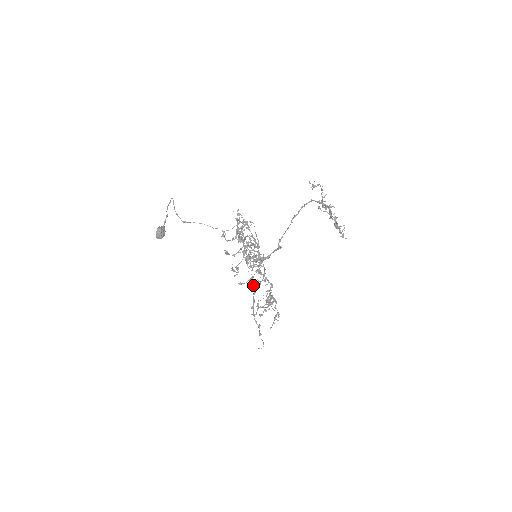
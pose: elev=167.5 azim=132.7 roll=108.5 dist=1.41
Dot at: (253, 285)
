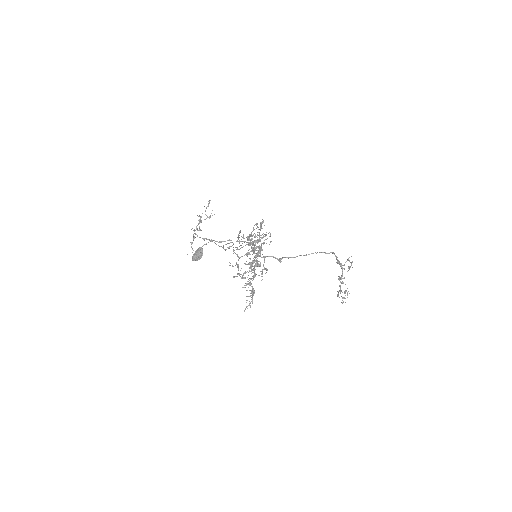
Dot at: (243, 277)
